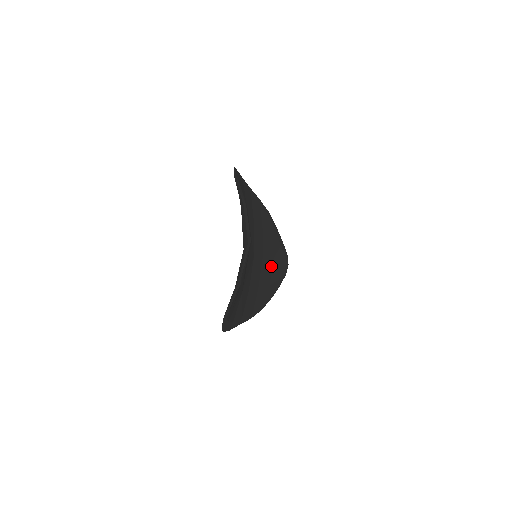
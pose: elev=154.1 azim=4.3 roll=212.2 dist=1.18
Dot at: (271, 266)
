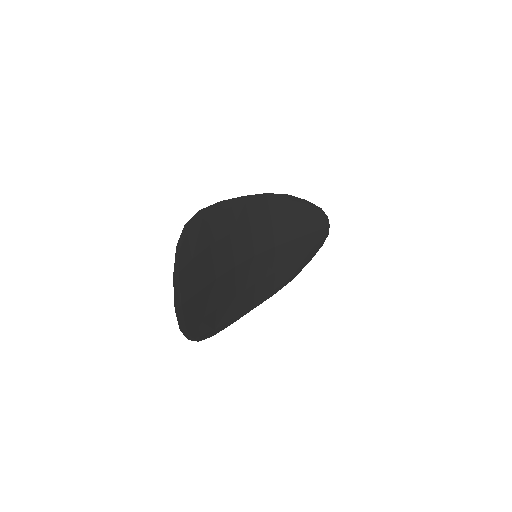
Dot at: (294, 243)
